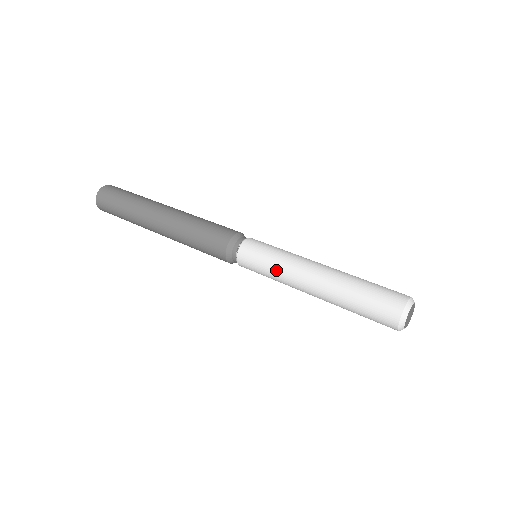
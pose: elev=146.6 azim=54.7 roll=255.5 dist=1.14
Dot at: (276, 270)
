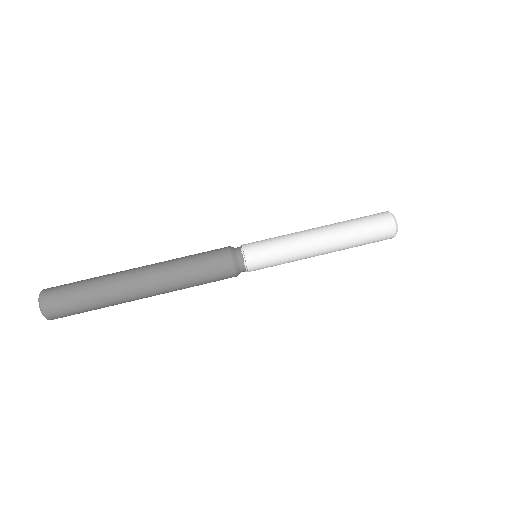
Dot at: (288, 253)
